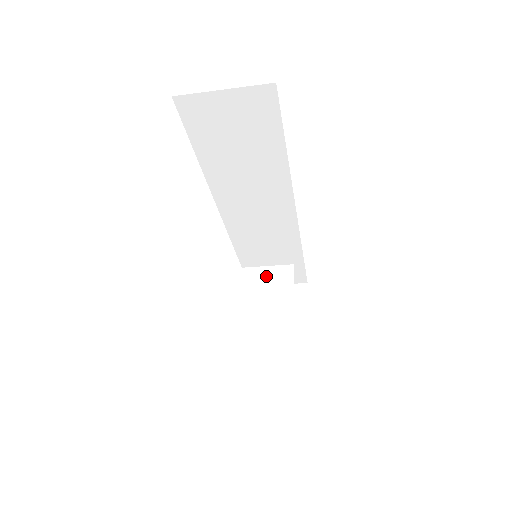
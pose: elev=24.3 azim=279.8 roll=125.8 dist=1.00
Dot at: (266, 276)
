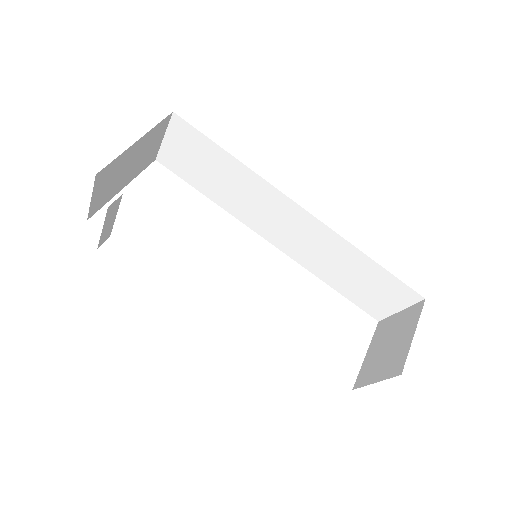
Dot at: occluded
